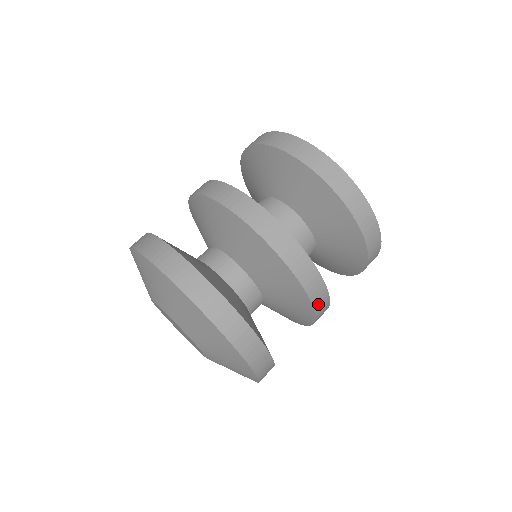
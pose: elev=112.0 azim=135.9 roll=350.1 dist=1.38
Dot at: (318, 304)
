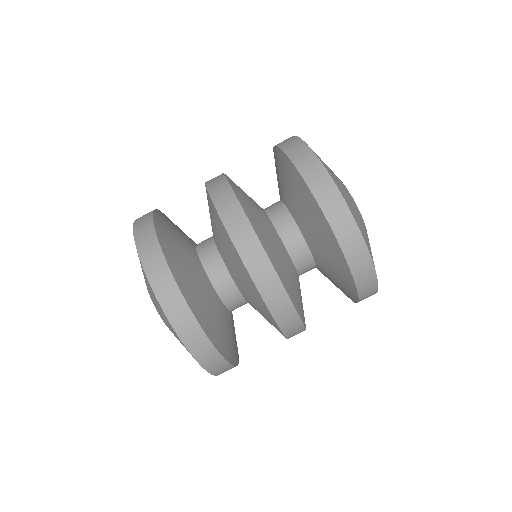
Dot at: (290, 332)
